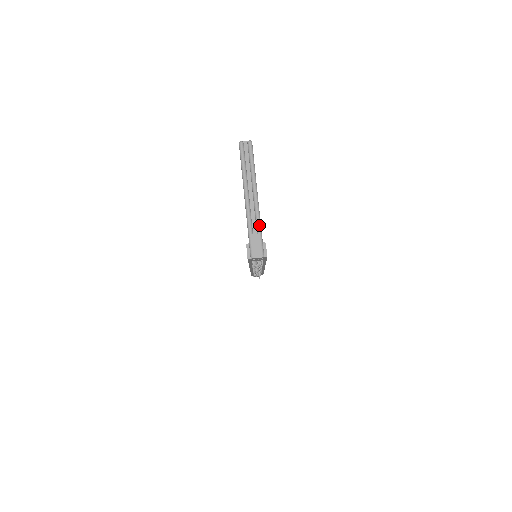
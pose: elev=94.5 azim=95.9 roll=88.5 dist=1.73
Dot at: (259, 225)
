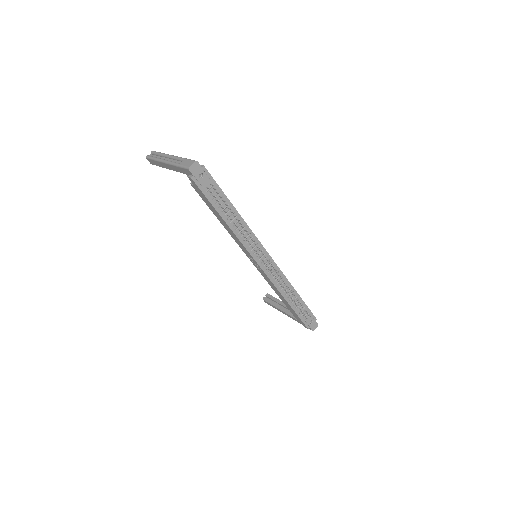
Dot at: (182, 158)
